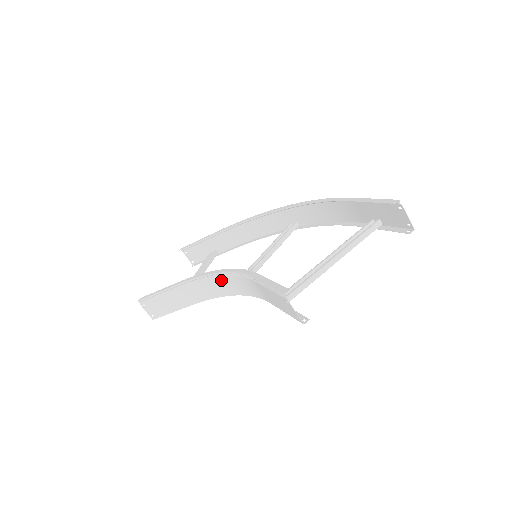
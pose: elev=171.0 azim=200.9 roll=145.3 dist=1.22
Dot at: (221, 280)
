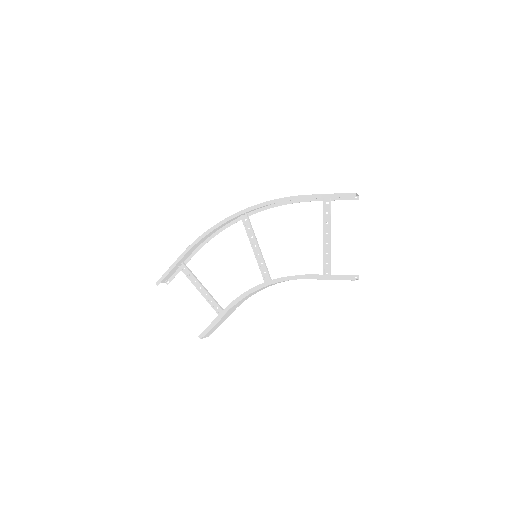
Dot at: occluded
